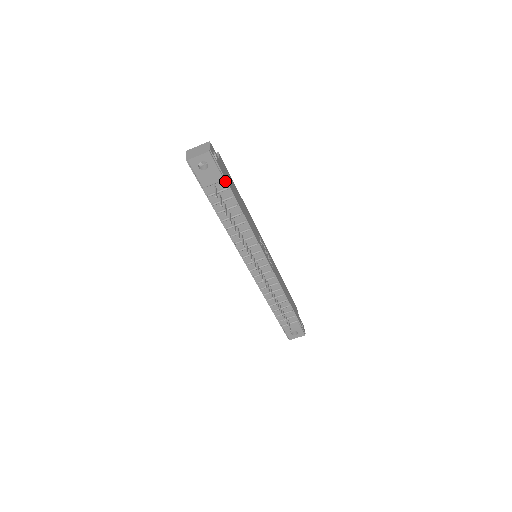
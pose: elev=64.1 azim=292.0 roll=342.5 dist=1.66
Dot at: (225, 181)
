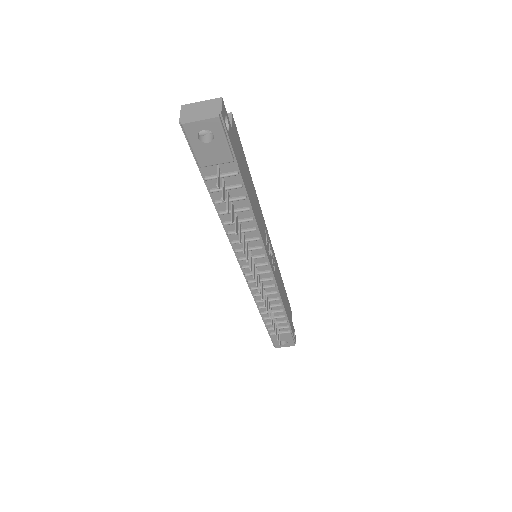
Dot at: (235, 163)
